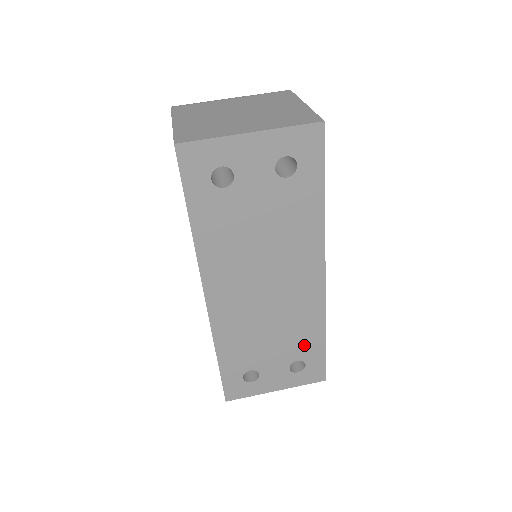
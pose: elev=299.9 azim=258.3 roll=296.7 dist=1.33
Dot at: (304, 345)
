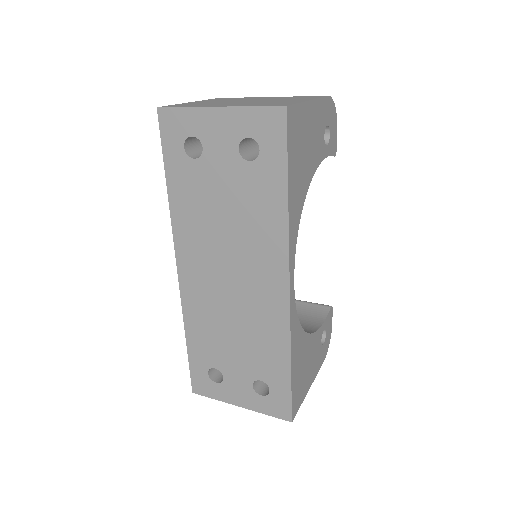
Dot at: (268, 364)
